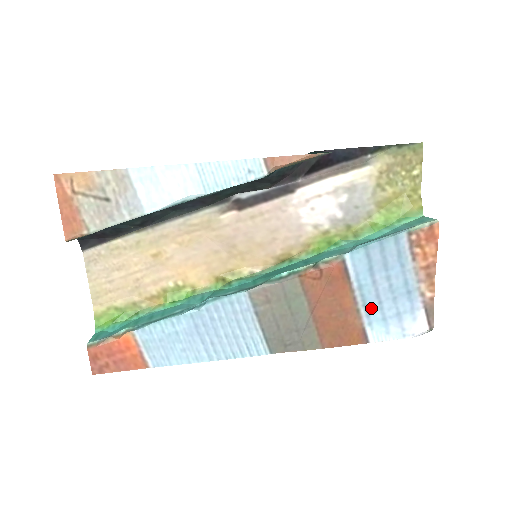
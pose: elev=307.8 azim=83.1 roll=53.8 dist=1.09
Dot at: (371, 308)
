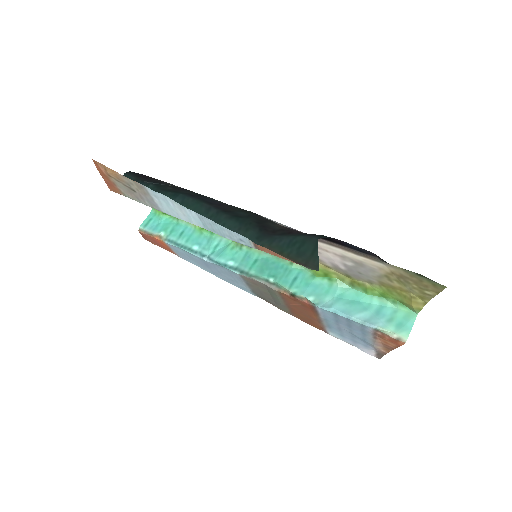
Dot at: (333, 328)
